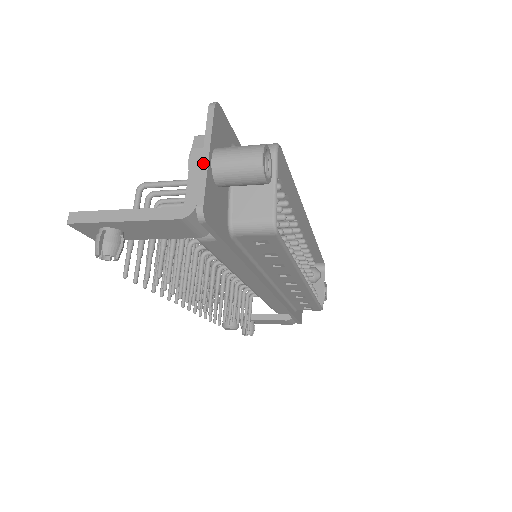
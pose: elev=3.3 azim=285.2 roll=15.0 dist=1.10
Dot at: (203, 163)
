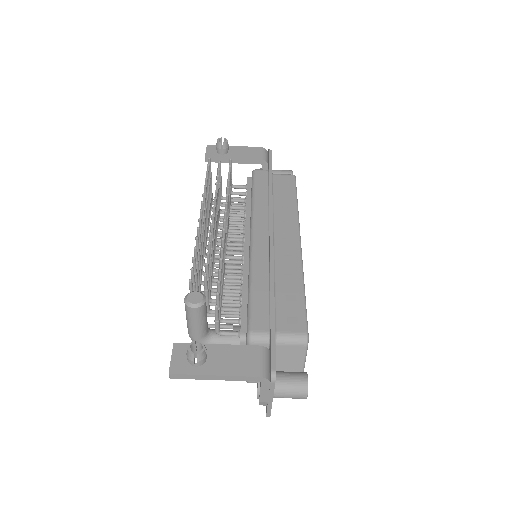
Dot at: occluded
